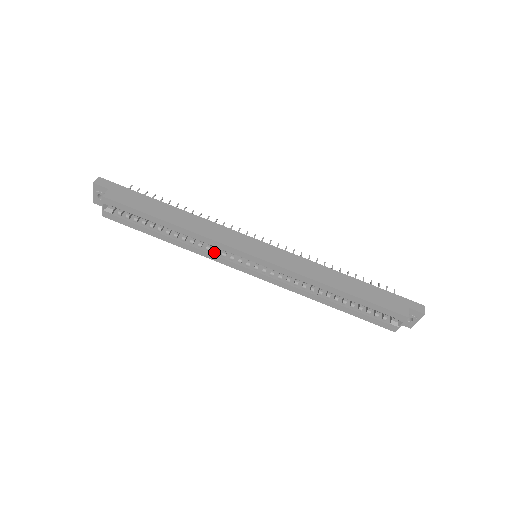
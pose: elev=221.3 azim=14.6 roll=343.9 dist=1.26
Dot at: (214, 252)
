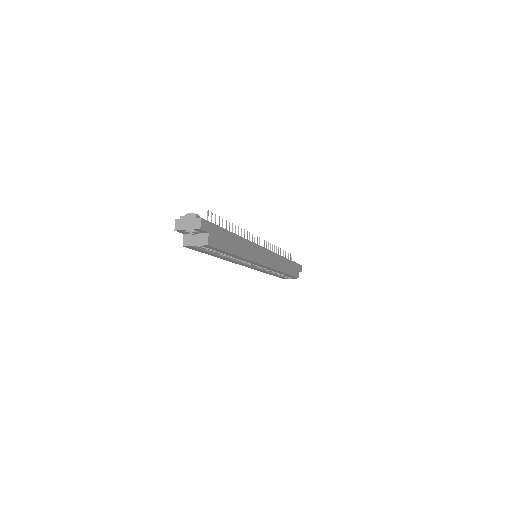
Dot at: (240, 261)
